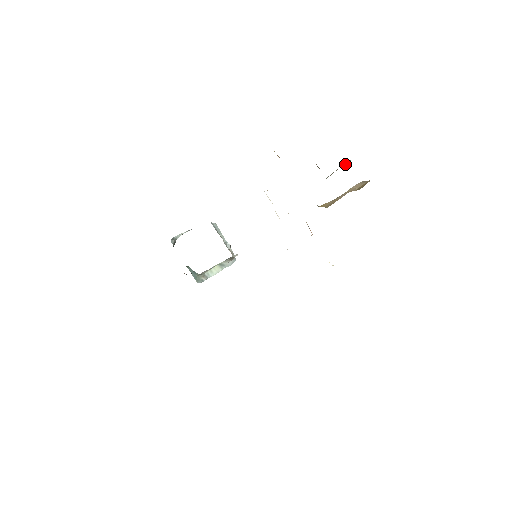
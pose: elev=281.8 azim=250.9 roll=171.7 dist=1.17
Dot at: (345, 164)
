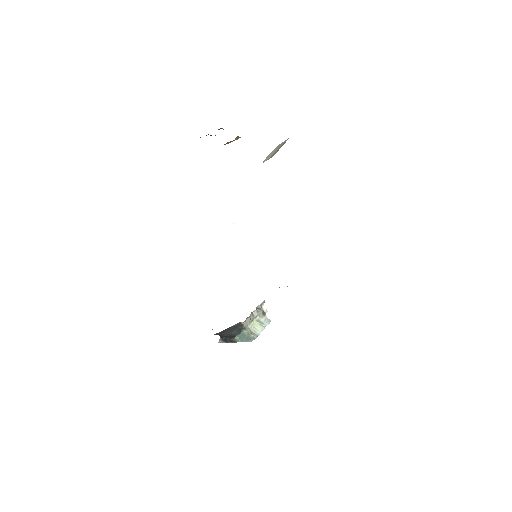
Dot at: occluded
